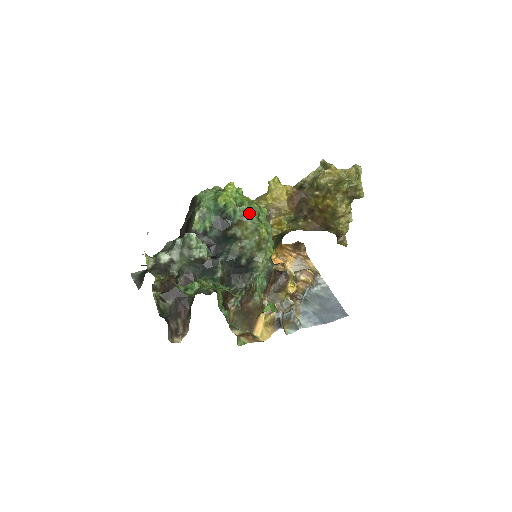
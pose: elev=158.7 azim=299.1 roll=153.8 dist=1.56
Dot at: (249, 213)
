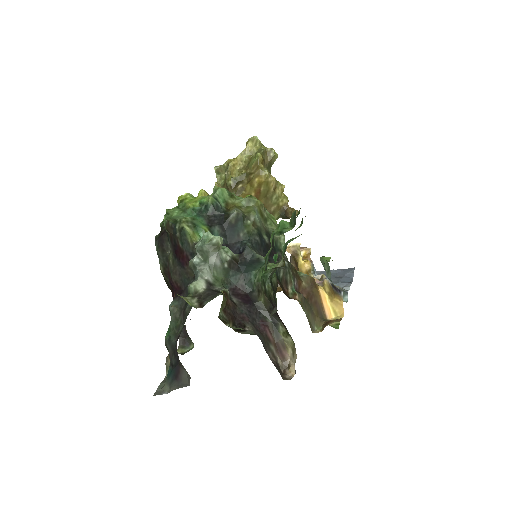
Dot at: (228, 194)
